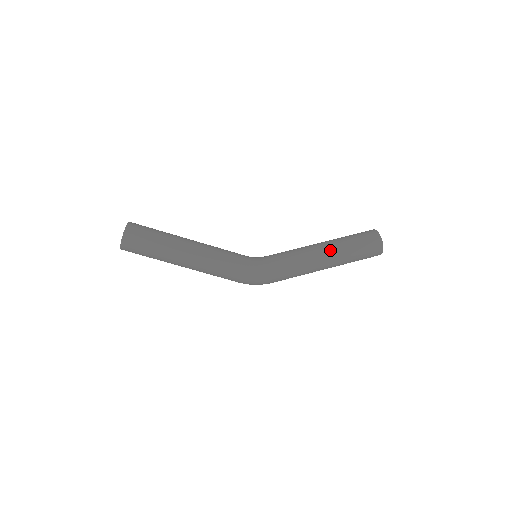
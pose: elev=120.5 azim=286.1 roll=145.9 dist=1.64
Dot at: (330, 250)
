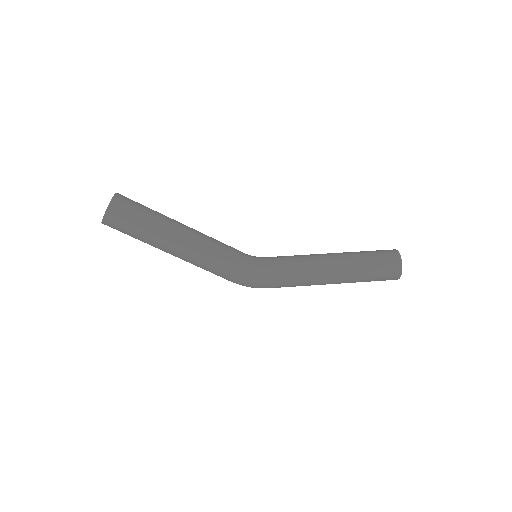
Dot at: (340, 268)
